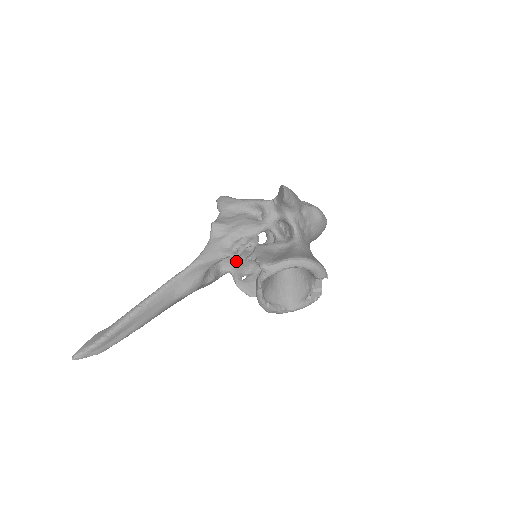
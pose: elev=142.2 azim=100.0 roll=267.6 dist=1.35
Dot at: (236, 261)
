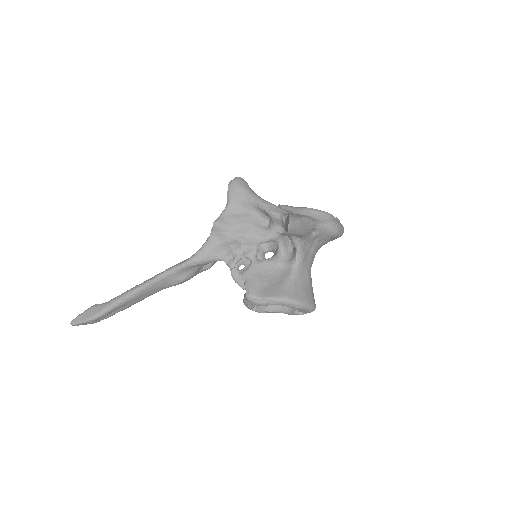
Dot at: occluded
